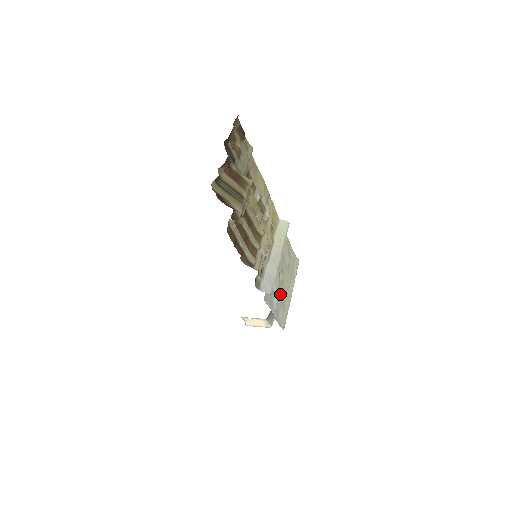
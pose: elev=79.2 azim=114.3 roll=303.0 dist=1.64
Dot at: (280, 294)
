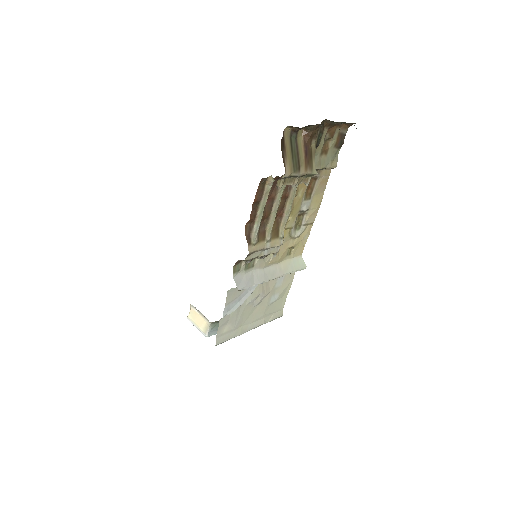
Dot at: (243, 312)
